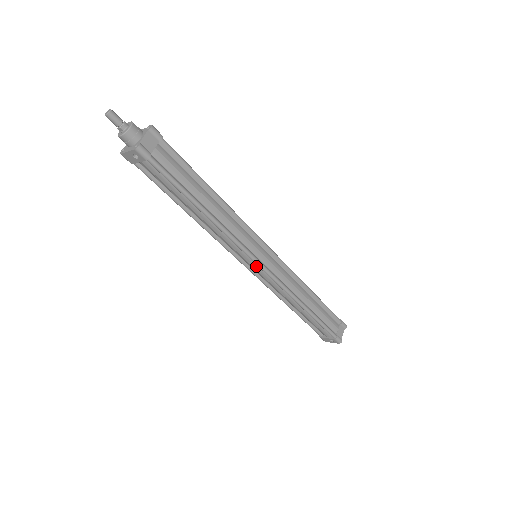
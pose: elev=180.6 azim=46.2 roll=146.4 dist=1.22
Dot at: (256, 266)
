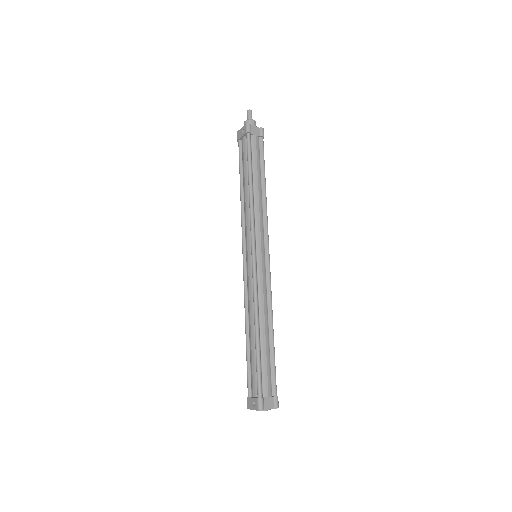
Dot at: (250, 256)
